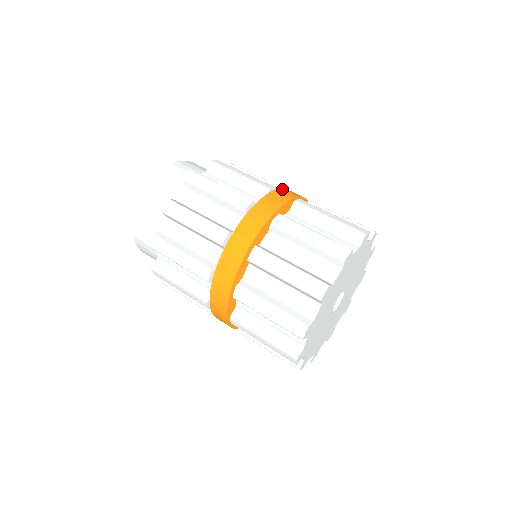
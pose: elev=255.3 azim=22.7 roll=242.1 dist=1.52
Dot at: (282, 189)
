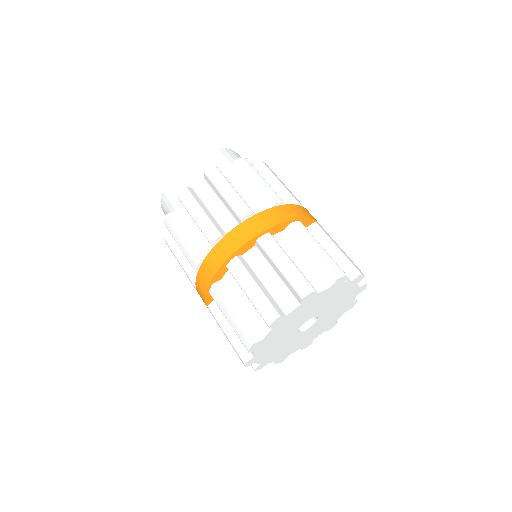
Dot at: (258, 215)
